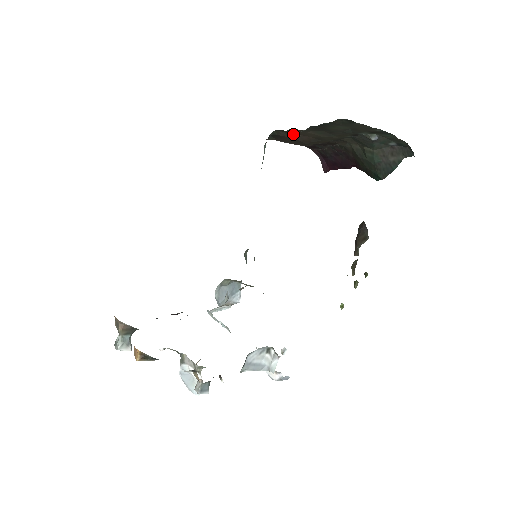
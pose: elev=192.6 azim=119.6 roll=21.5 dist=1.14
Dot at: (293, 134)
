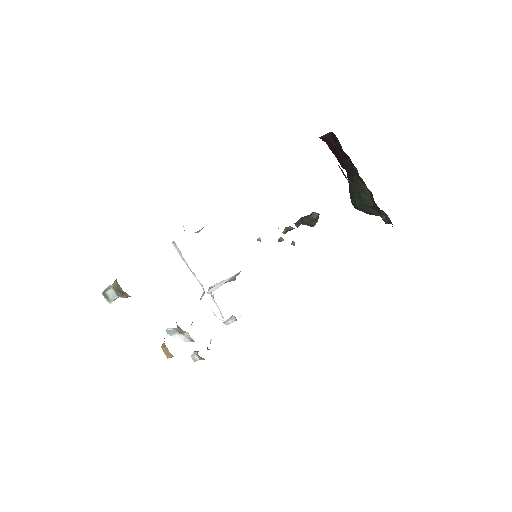
Dot at: (348, 179)
